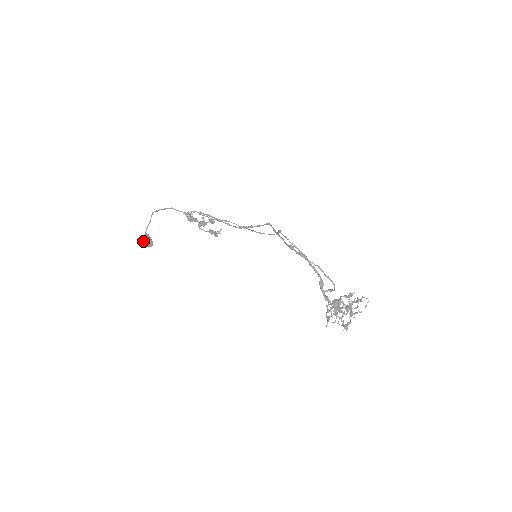
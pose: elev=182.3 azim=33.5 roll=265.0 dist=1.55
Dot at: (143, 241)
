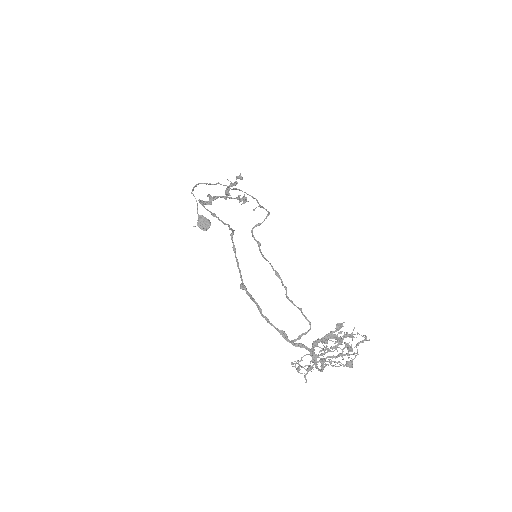
Dot at: (199, 227)
